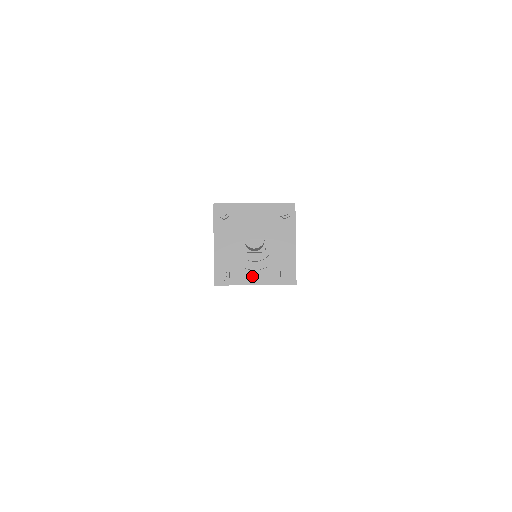
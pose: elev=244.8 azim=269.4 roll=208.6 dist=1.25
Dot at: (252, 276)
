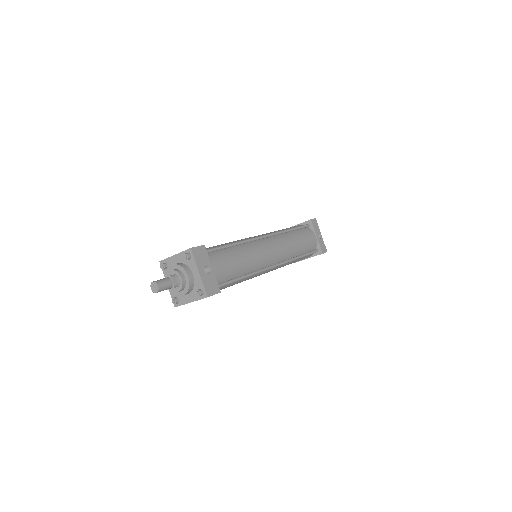
Dot at: (188, 298)
